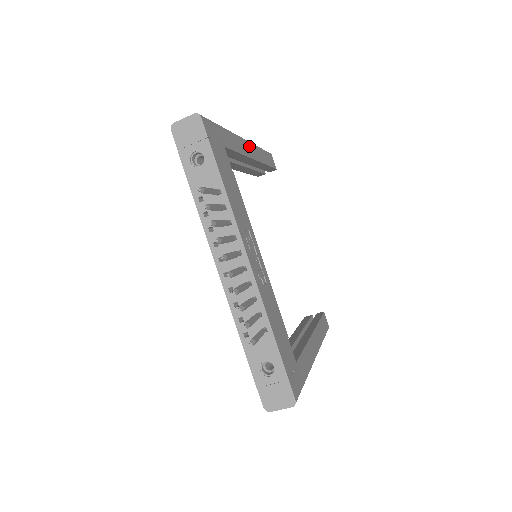
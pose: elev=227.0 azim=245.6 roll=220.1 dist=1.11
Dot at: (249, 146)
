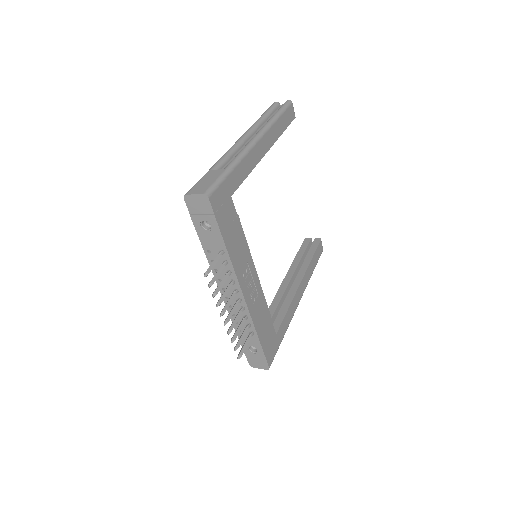
Dot at: (262, 142)
